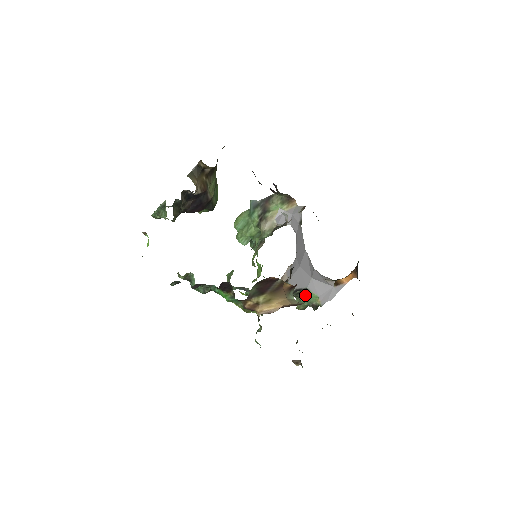
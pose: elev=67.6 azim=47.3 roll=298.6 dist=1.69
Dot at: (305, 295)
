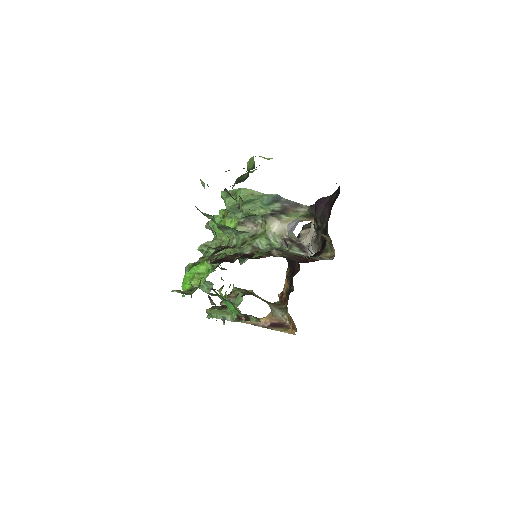
Dot at: occluded
